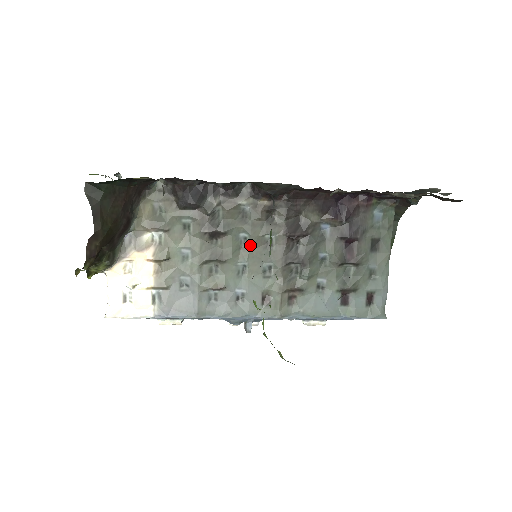
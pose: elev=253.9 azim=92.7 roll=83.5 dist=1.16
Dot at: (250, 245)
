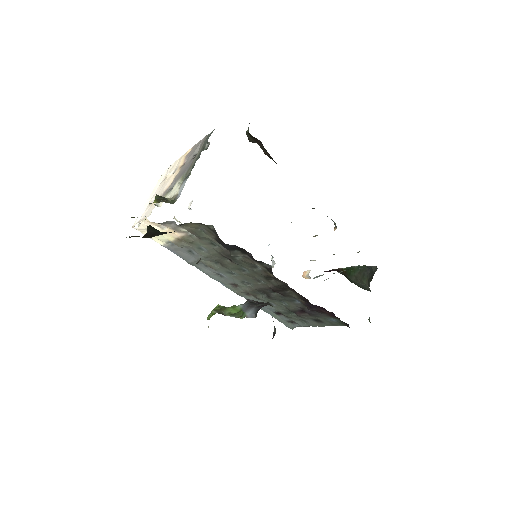
Dot at: (246, 274)
